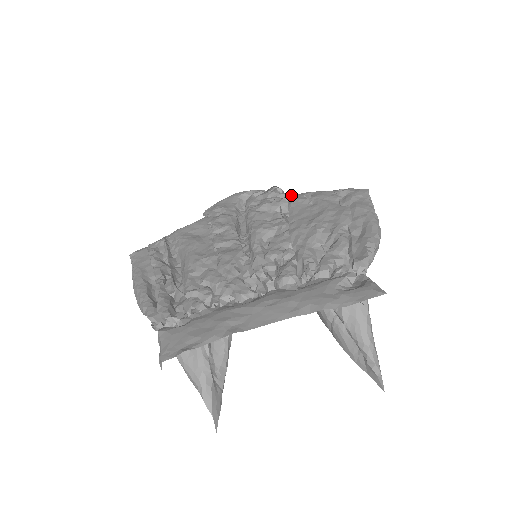
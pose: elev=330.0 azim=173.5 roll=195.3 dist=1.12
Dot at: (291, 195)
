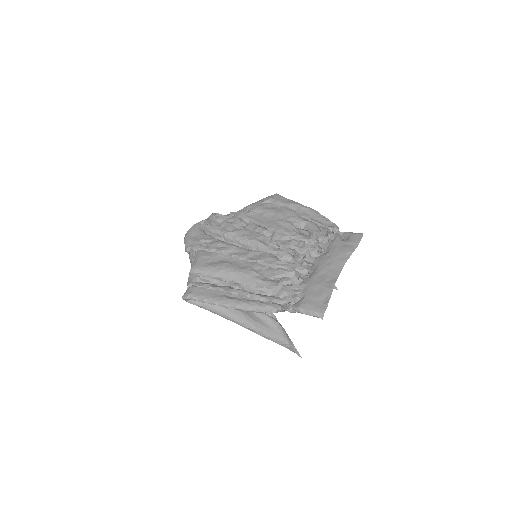
Dot at: (238, 213)
